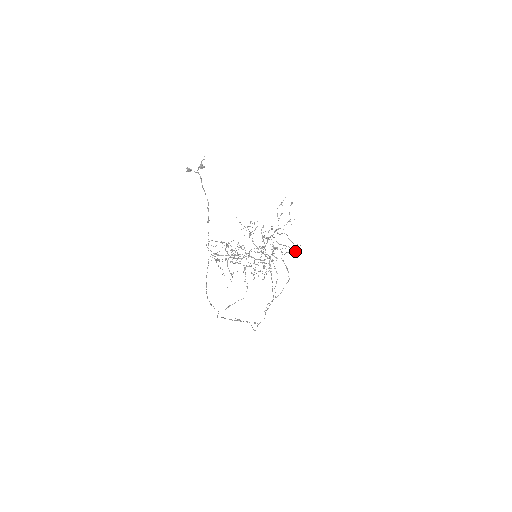
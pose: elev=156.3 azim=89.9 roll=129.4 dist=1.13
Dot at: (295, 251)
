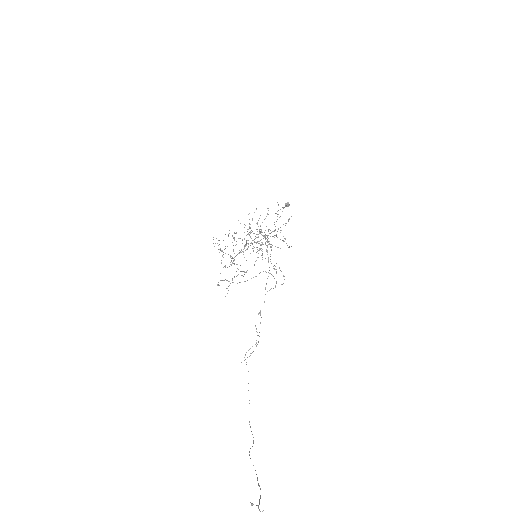
Dot at: occluded
